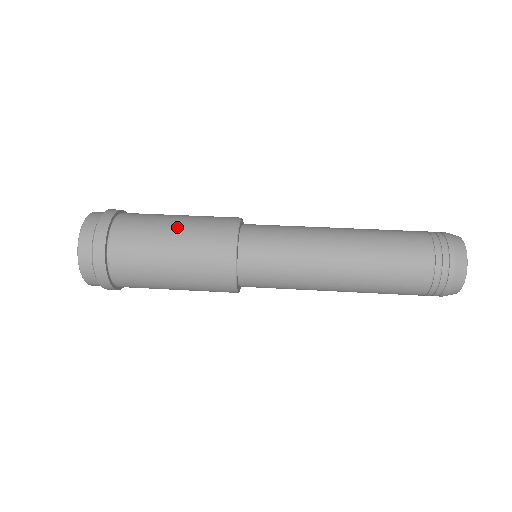
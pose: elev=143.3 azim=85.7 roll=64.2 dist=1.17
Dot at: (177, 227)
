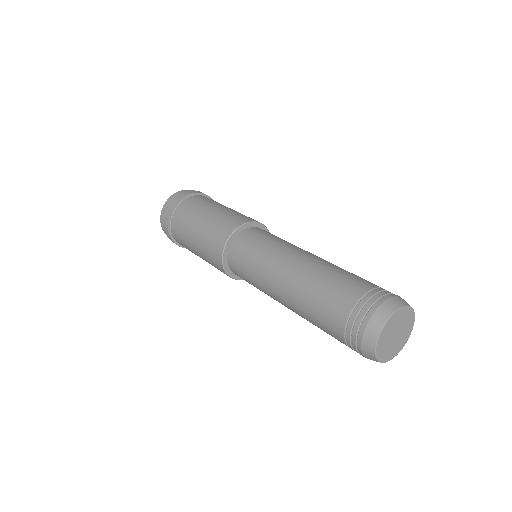
Dot at: occluded
